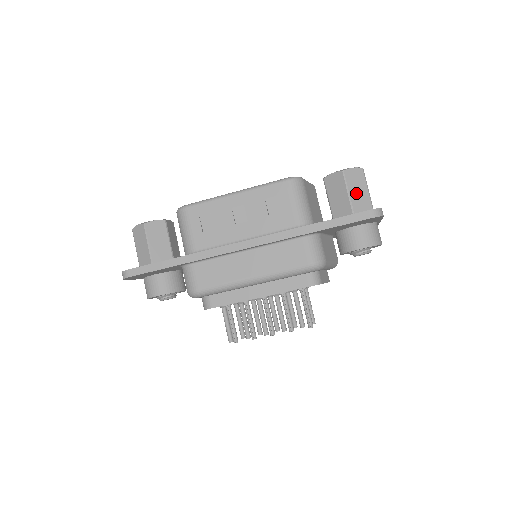
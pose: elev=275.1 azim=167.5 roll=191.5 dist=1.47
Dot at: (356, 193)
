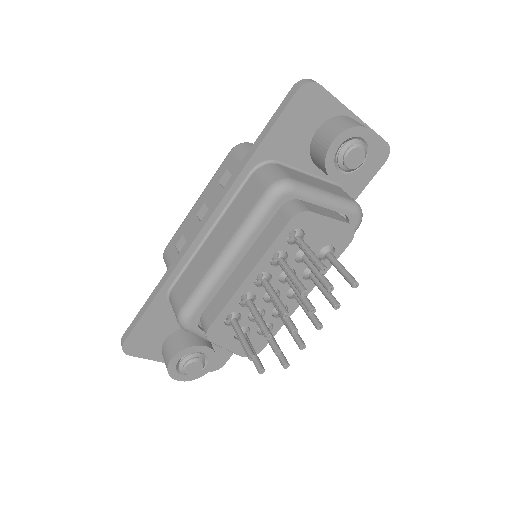
Dot at: occluded
